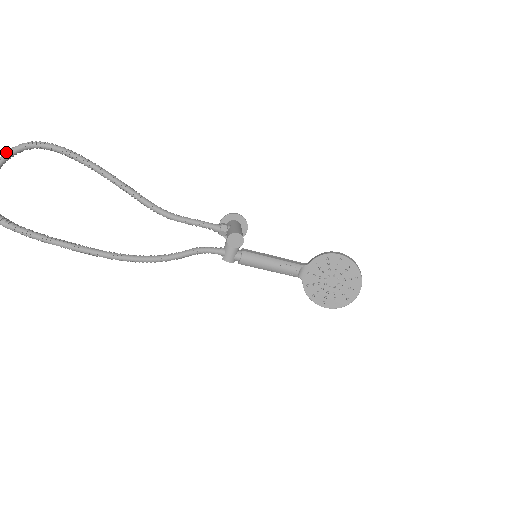
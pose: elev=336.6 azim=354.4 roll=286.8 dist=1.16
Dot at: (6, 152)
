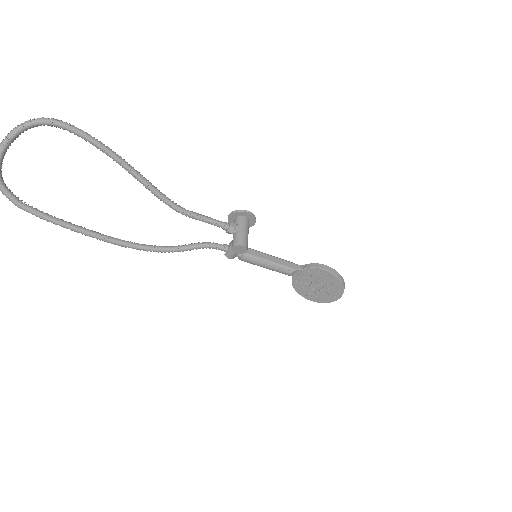
Dot at: (15, 130)
